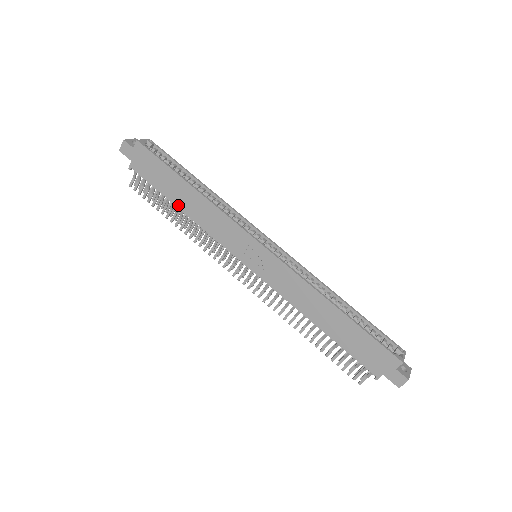
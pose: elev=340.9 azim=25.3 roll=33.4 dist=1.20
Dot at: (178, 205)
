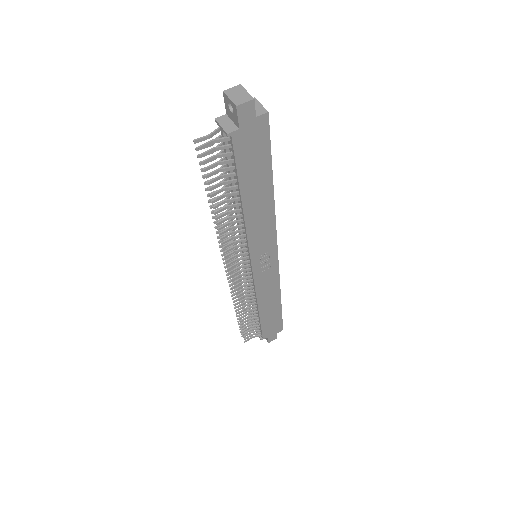
Dot at: (245, 200)
